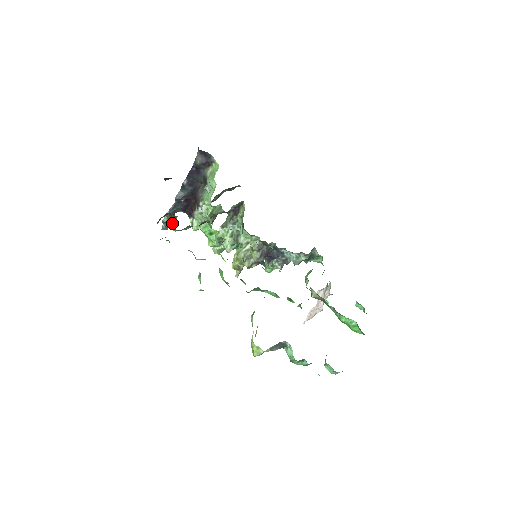
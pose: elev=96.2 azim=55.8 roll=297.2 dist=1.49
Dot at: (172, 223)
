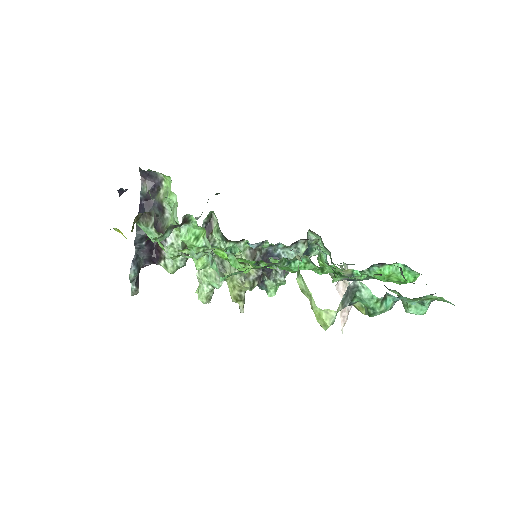
Dot at: (149, 225)
